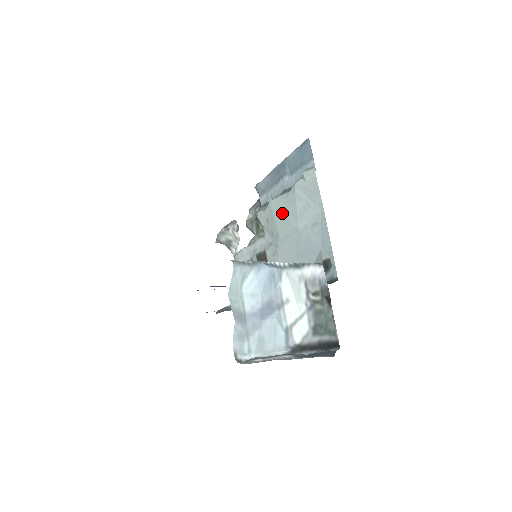
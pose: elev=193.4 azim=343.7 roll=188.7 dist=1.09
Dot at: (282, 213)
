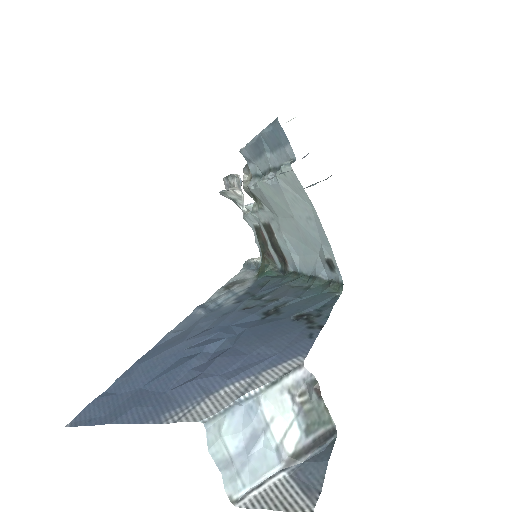
Dot at: (273, 198)
